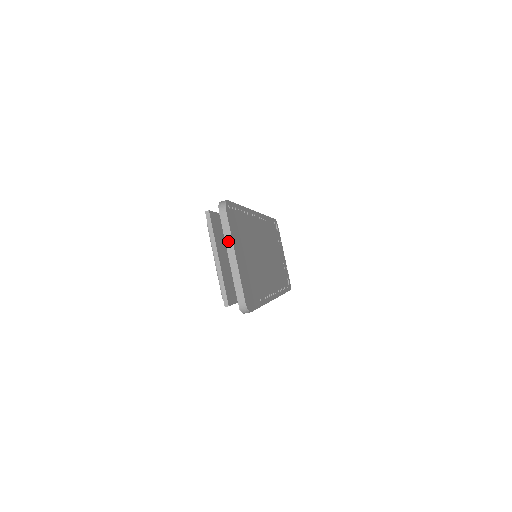
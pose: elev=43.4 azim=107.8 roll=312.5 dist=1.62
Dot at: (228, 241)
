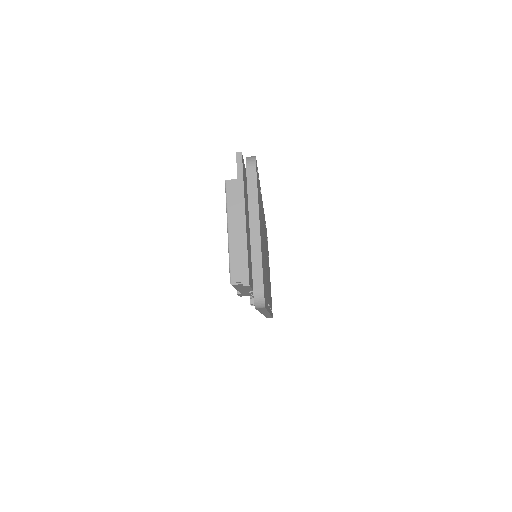
Dot at: (252, 205)
